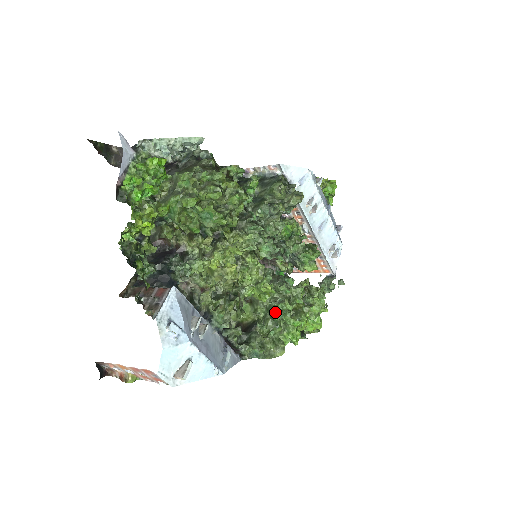
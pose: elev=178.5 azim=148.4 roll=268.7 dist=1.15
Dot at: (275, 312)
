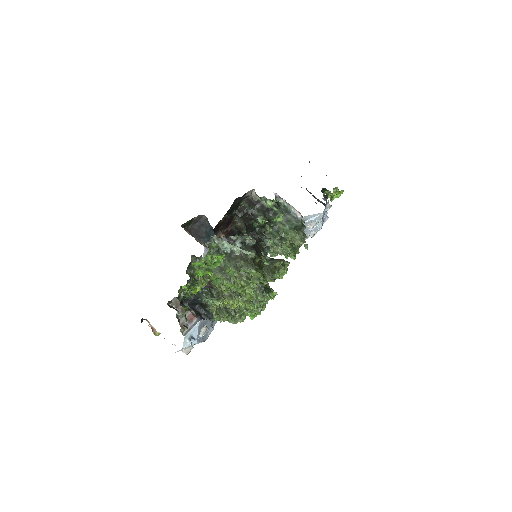
Dot at: occluded
